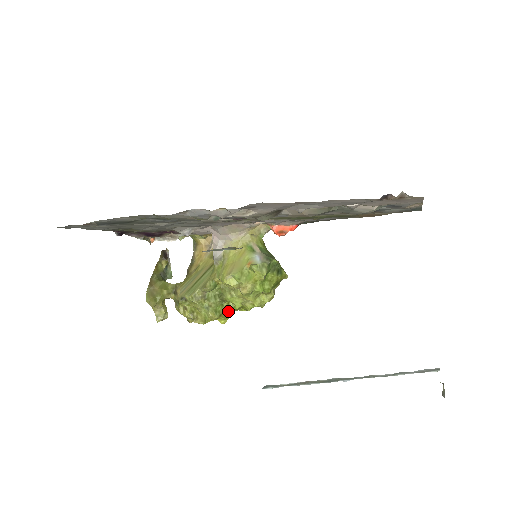
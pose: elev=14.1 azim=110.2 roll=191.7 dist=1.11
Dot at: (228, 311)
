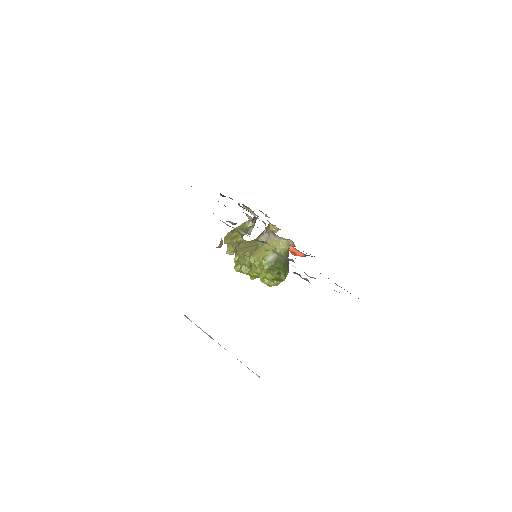
Dot at: (253, 274)
